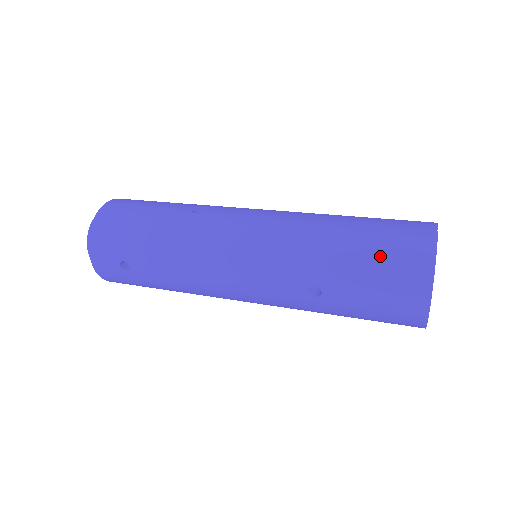
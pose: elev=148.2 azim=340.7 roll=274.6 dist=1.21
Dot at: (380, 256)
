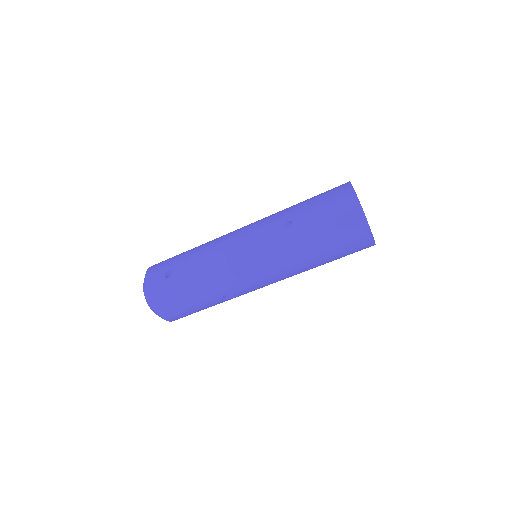
Dot at: (320, 194)
